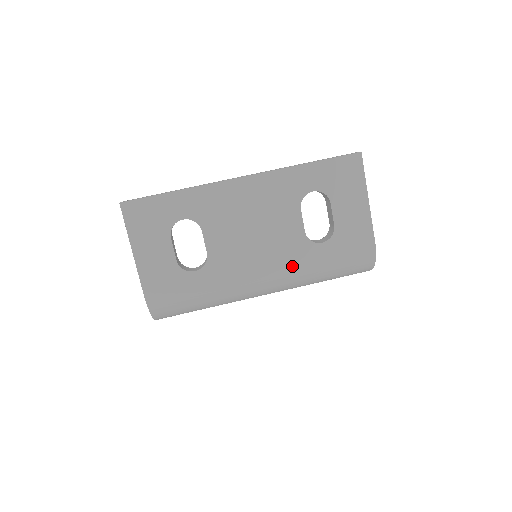
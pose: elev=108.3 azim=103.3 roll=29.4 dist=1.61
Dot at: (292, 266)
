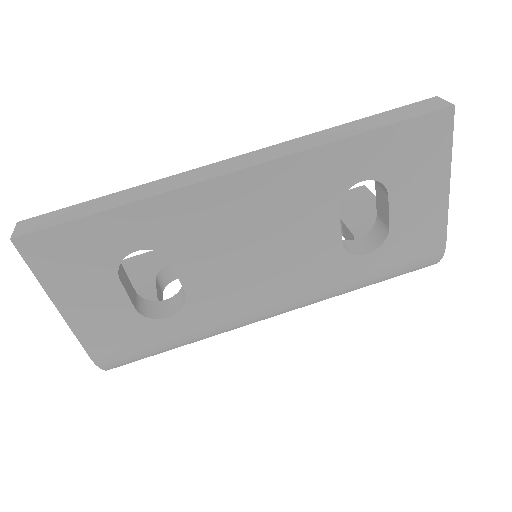
Dot at: (319, 289)
